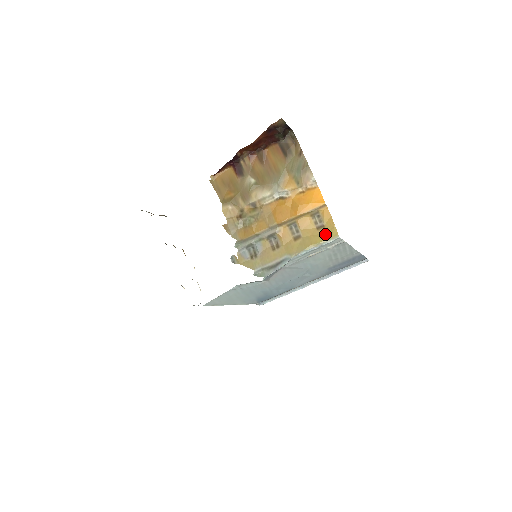
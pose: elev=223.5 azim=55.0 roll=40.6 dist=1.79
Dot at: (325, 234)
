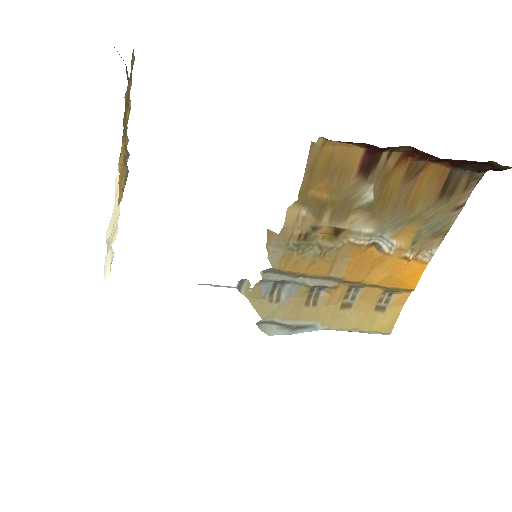
Dot at: (379, 323)
